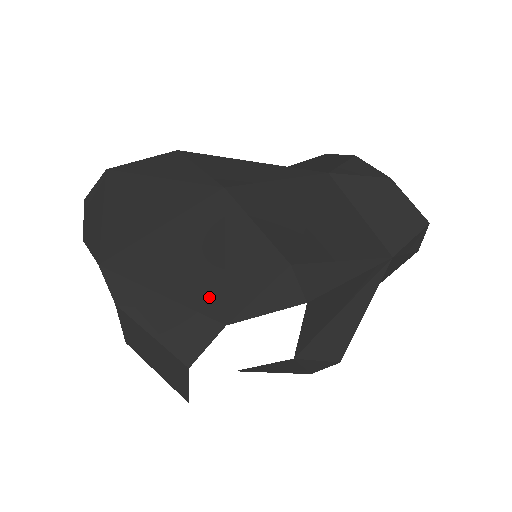
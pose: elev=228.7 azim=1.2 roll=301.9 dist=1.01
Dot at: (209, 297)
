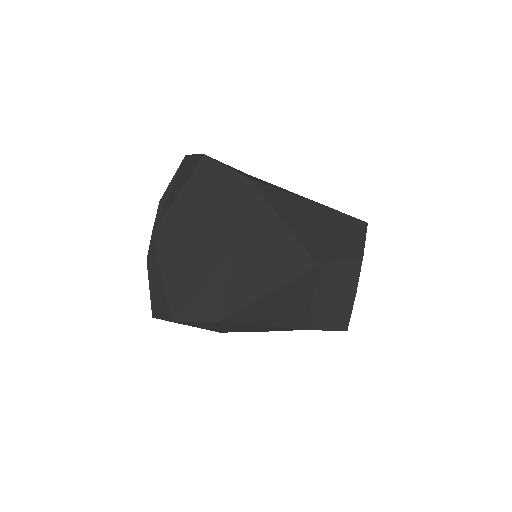
Dot at: (177, 303)
